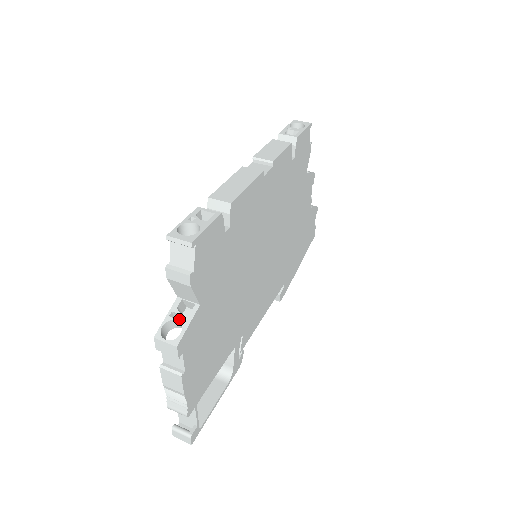
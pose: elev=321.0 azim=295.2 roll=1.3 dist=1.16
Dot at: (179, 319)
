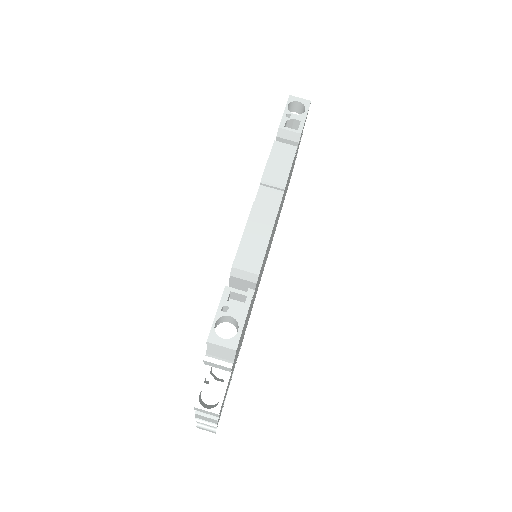
Dot at: (215, 385)
